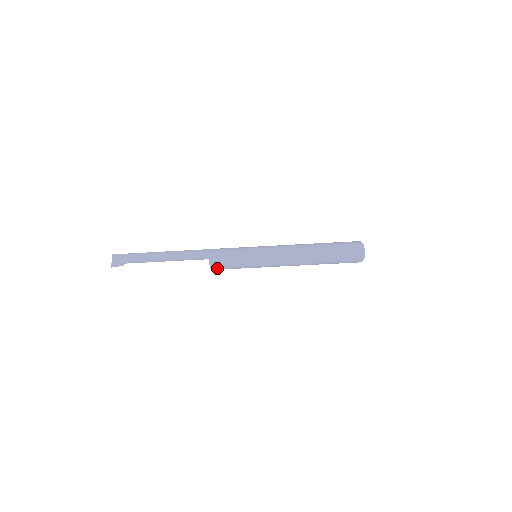
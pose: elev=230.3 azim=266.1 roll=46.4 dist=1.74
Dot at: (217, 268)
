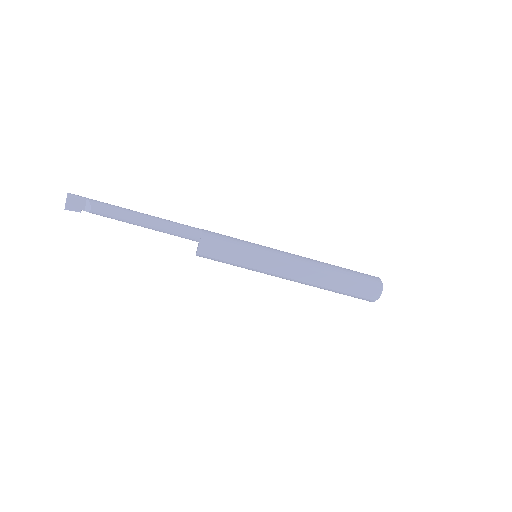
Dot at: (204, 257)
